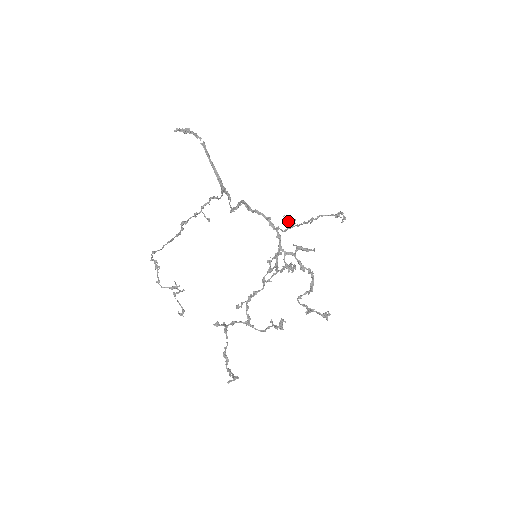
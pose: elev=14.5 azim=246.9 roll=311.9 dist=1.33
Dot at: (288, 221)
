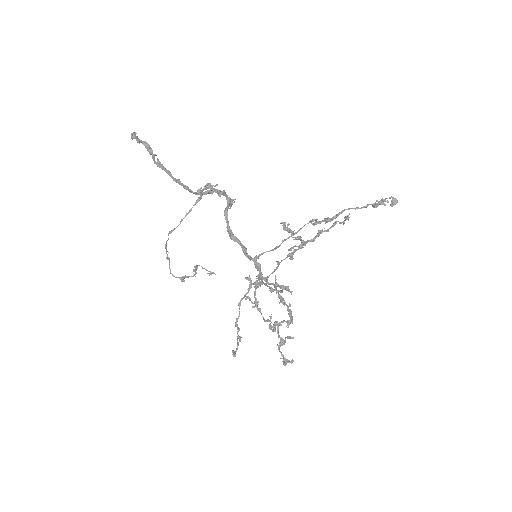
Dot at: (286, 230)
